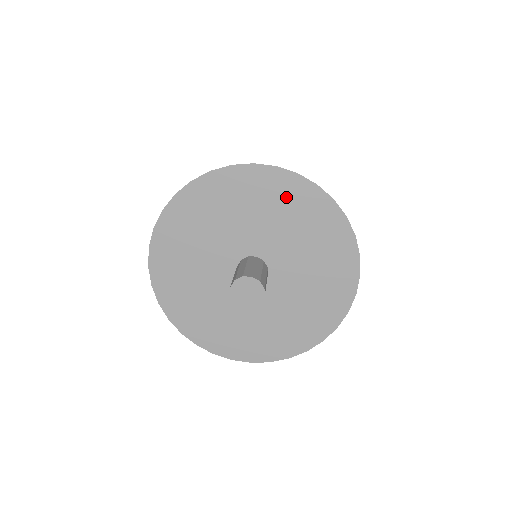
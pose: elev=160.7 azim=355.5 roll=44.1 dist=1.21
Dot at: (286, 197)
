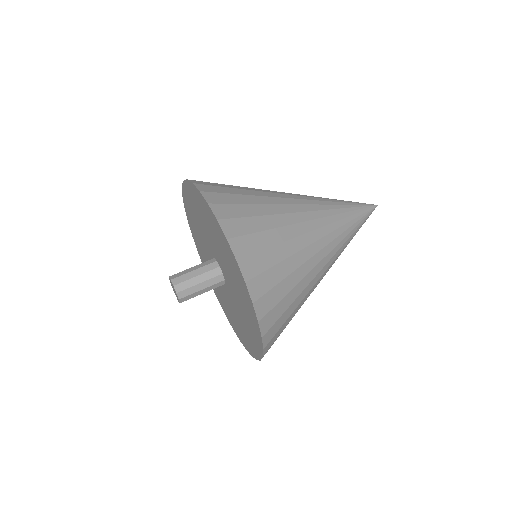
Dot at: (243, 294)
